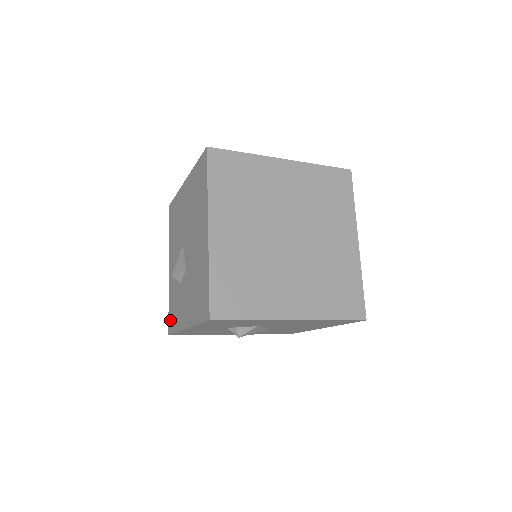
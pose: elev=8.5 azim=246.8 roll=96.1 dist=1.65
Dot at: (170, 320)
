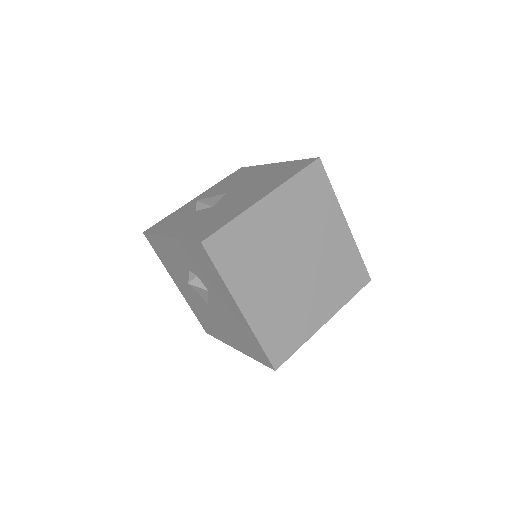
Dot at: (157, 225)
